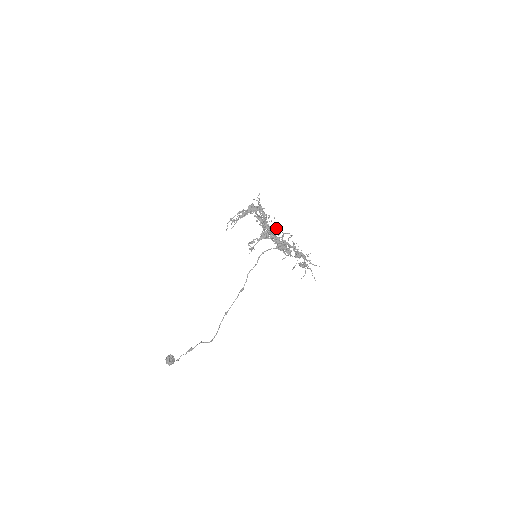
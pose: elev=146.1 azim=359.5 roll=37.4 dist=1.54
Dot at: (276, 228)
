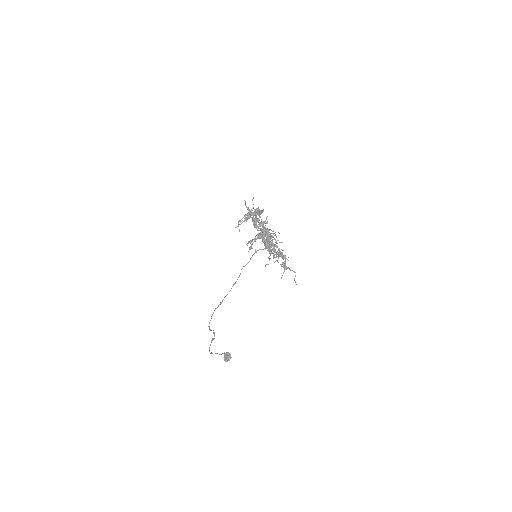
Dot at: (266, 228)
